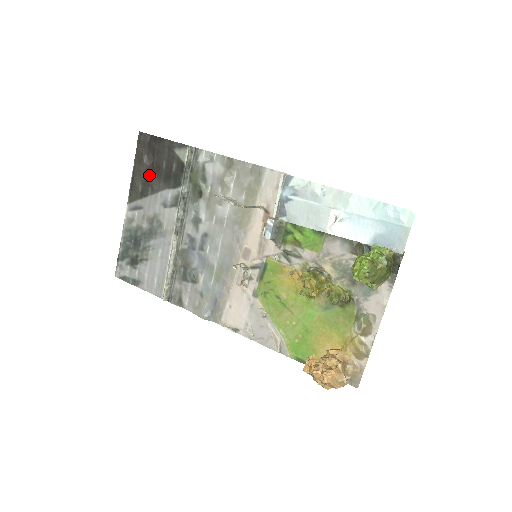
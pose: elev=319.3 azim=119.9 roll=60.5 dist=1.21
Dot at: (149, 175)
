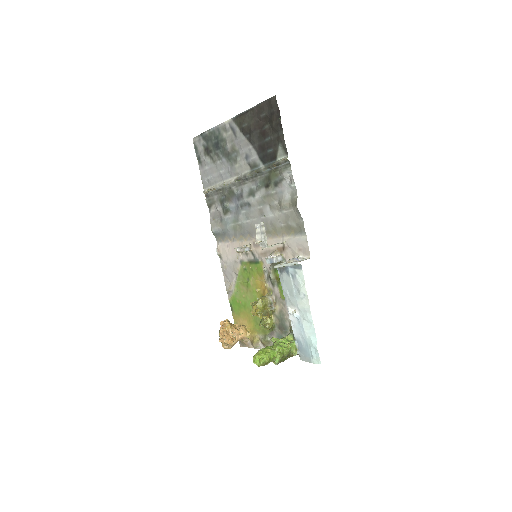
Dot at: (256, 128)
